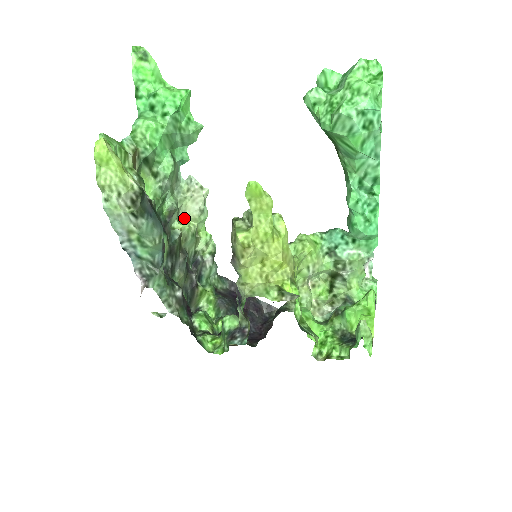
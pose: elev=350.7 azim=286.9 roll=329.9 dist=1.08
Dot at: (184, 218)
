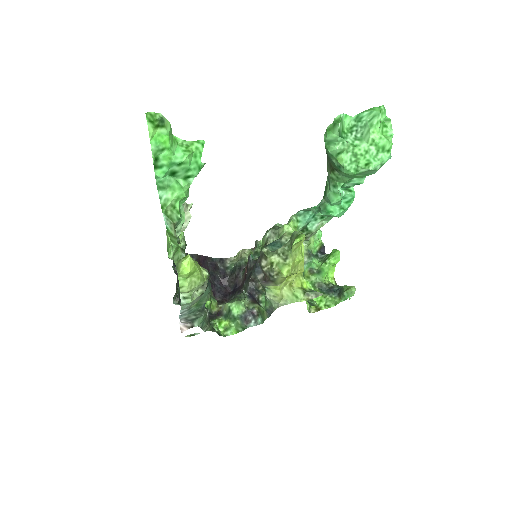
Dot at: occluded
